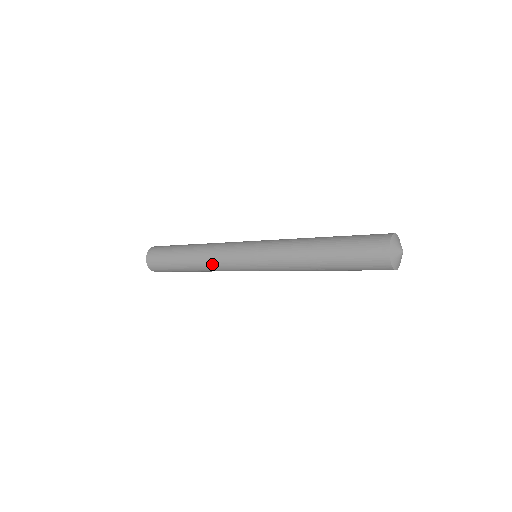
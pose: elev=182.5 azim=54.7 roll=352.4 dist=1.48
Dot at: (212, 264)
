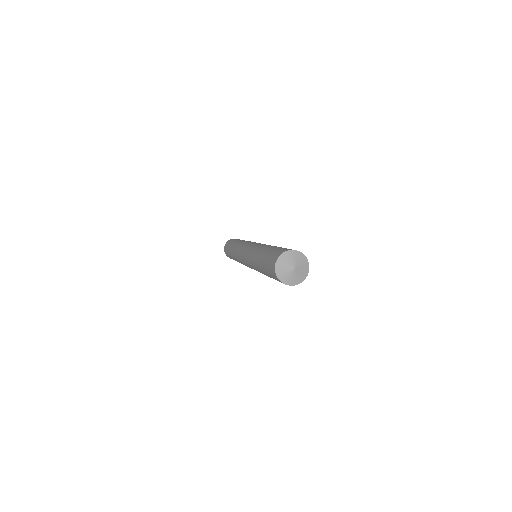
Dot at: (236, 251)
